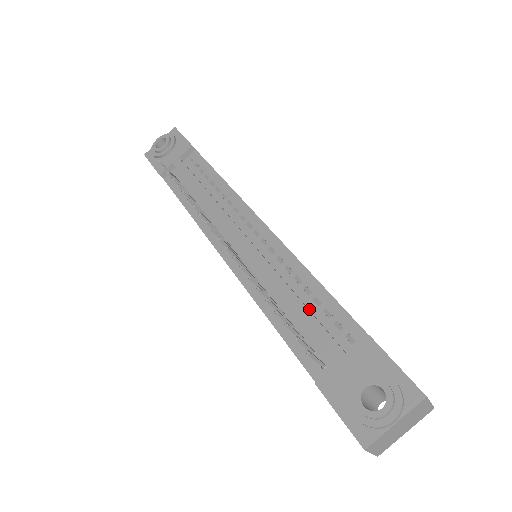
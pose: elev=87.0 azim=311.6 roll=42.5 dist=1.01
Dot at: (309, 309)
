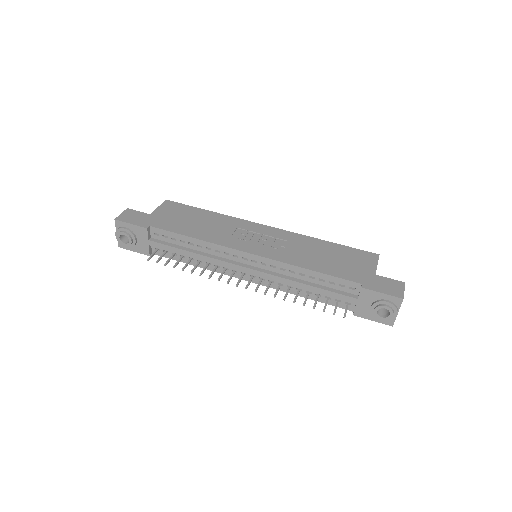
Dot at: (321, 285)
